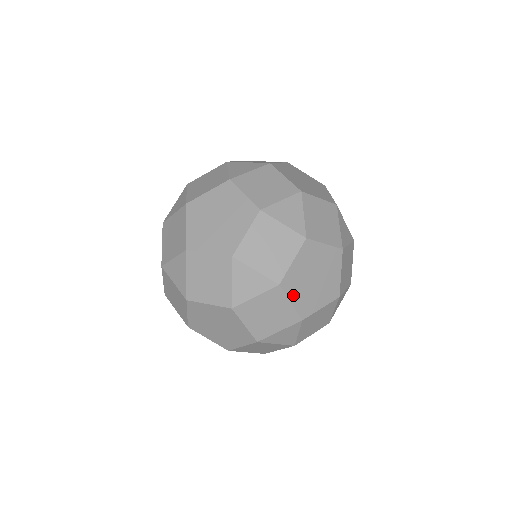
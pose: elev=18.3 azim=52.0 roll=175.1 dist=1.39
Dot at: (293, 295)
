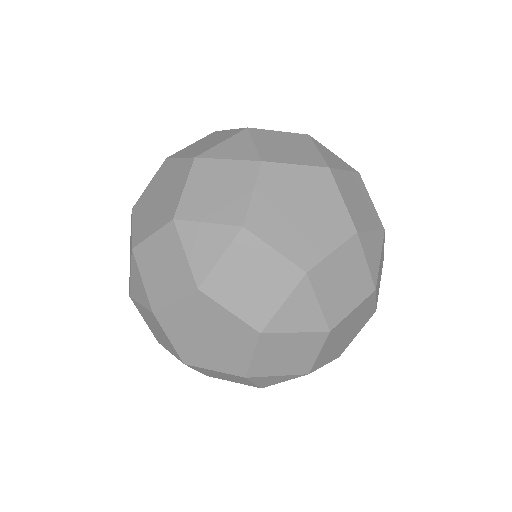
Dot at: occluded
